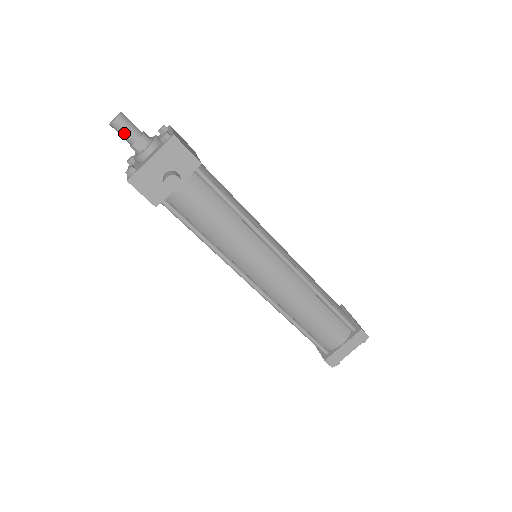
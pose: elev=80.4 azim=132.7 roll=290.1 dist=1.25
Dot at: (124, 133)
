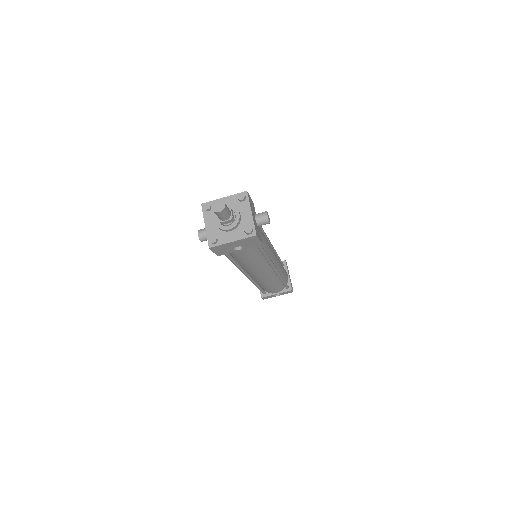
Dot at: (228, 211)
